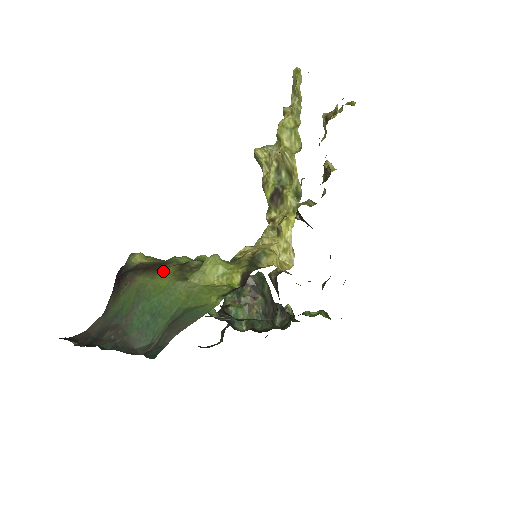
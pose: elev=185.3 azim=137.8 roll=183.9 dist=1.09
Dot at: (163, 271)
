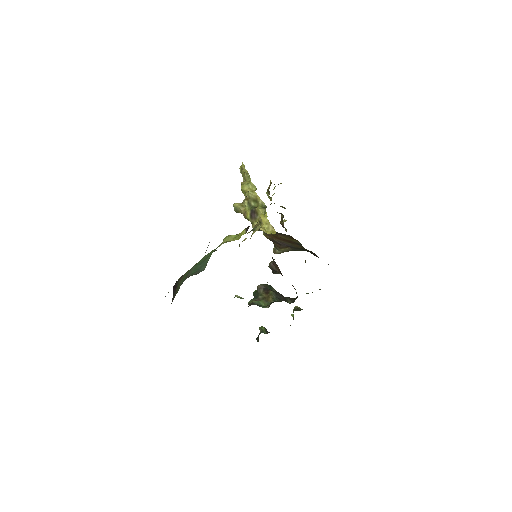
Dot at: occluded
